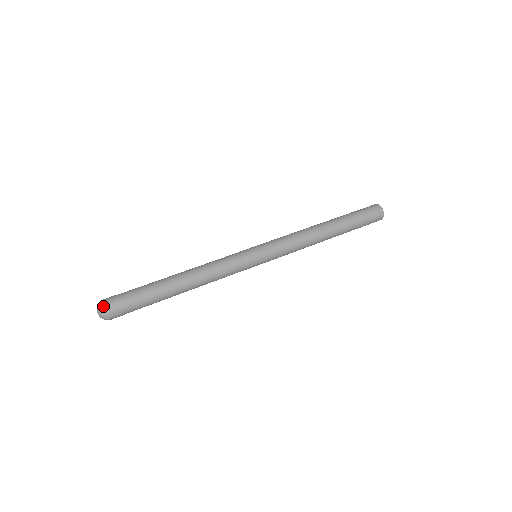
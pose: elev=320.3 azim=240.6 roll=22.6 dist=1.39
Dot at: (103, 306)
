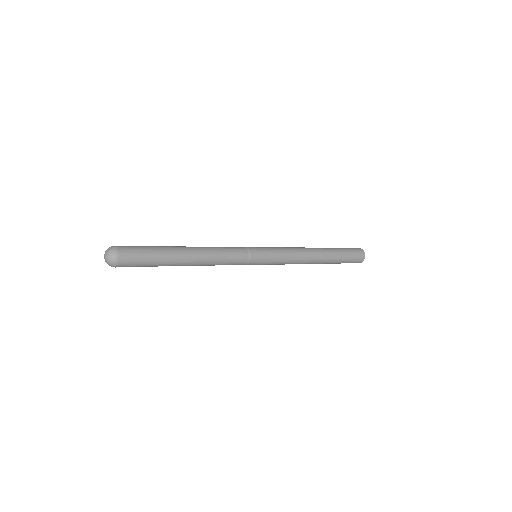
Dot at: (113, 247)
